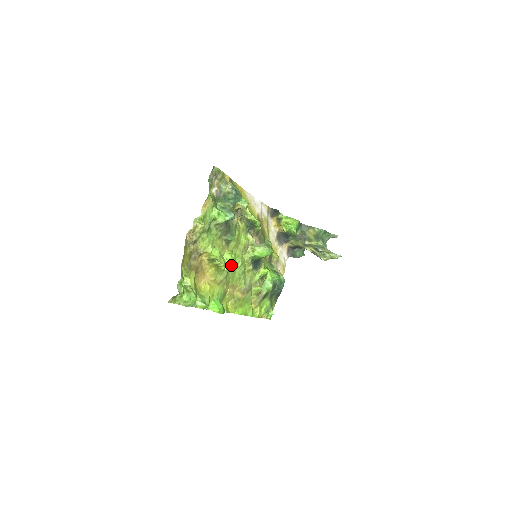
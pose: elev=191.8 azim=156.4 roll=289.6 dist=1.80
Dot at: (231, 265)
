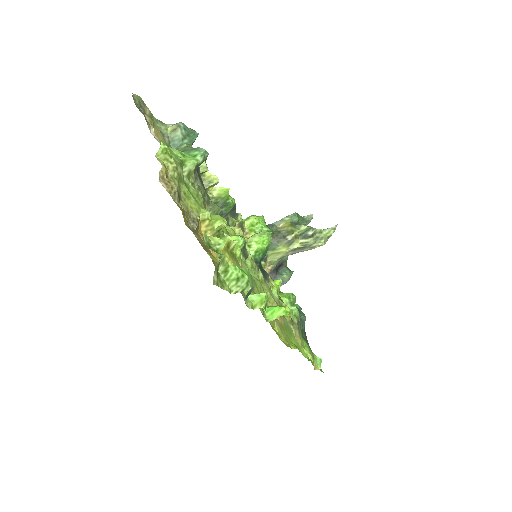
Dot at: (243, 253)
